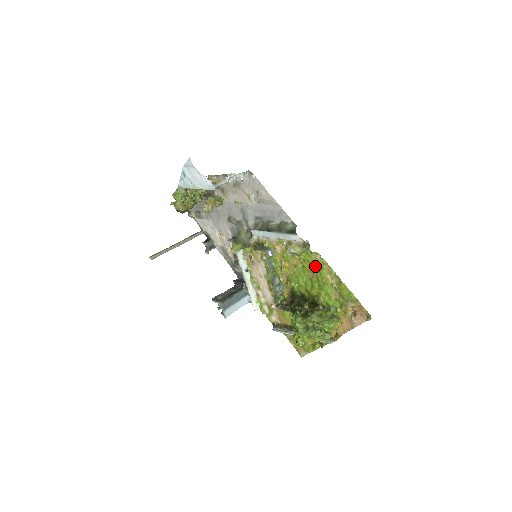
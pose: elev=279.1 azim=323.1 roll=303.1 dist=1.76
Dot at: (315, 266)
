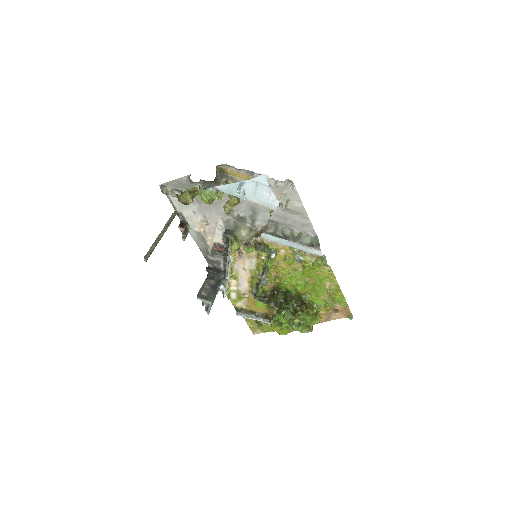
Dot at: (319, 274)
